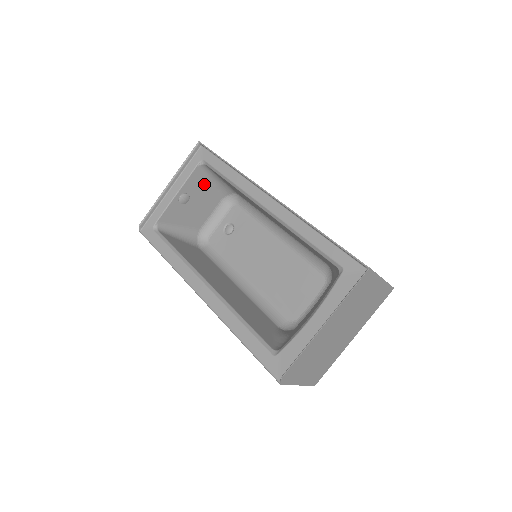
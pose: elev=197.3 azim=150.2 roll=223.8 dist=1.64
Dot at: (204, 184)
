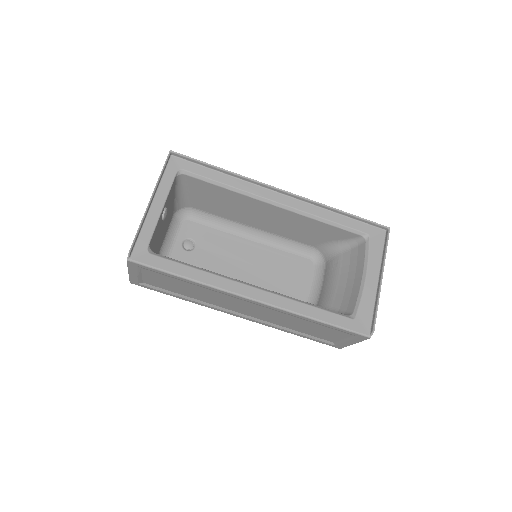
Dot at: (172, 197)
